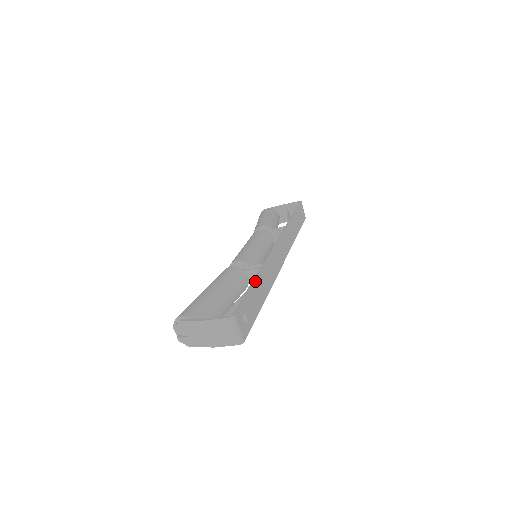
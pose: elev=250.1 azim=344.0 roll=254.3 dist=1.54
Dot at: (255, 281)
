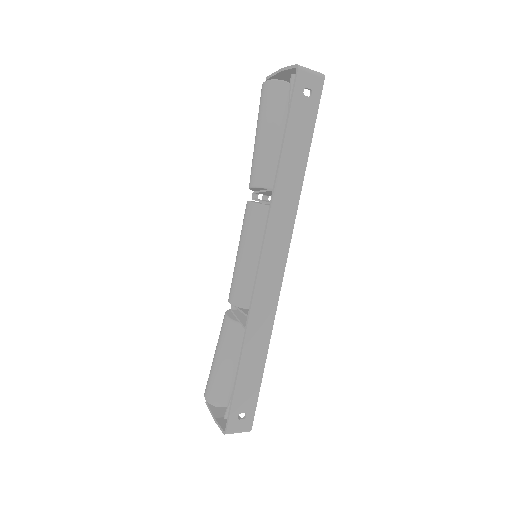
Dot at: (239, 369)
